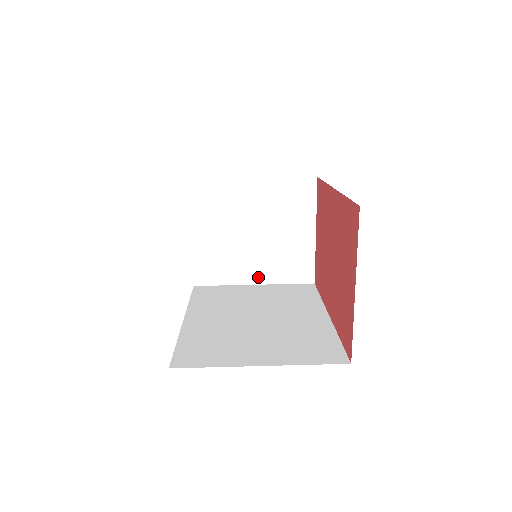
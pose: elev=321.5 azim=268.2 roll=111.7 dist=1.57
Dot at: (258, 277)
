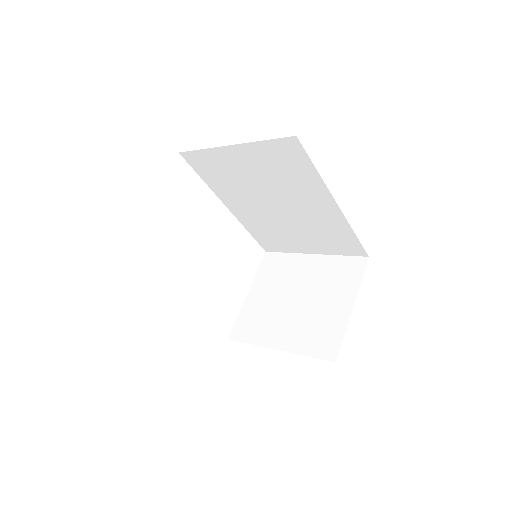
Dot at: (283, 343)
